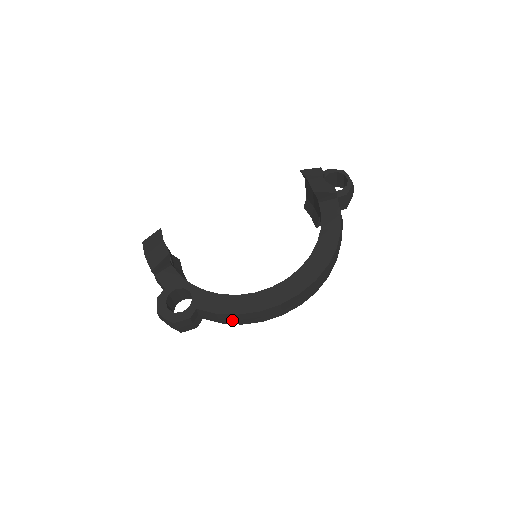
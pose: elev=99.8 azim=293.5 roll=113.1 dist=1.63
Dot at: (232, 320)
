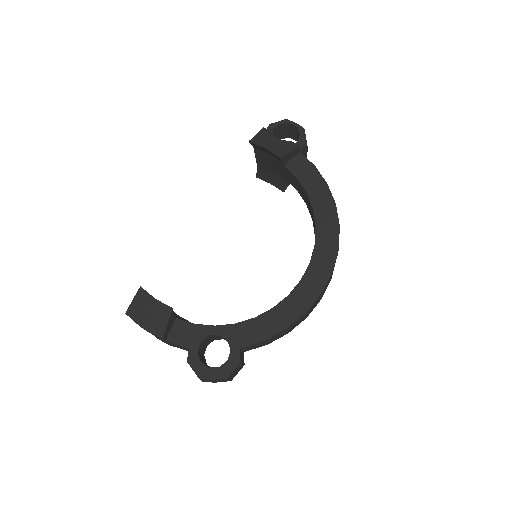
Dot at: (279, 336)
